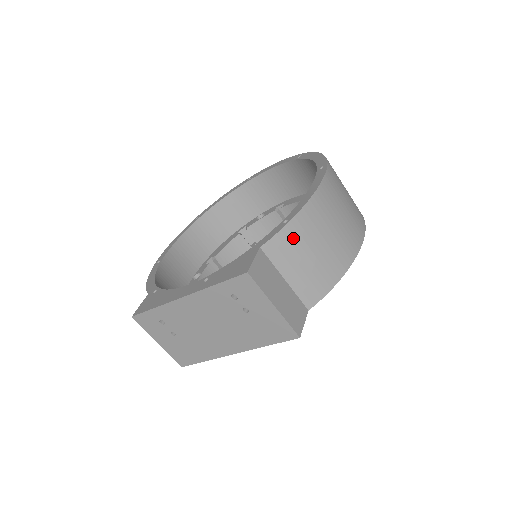
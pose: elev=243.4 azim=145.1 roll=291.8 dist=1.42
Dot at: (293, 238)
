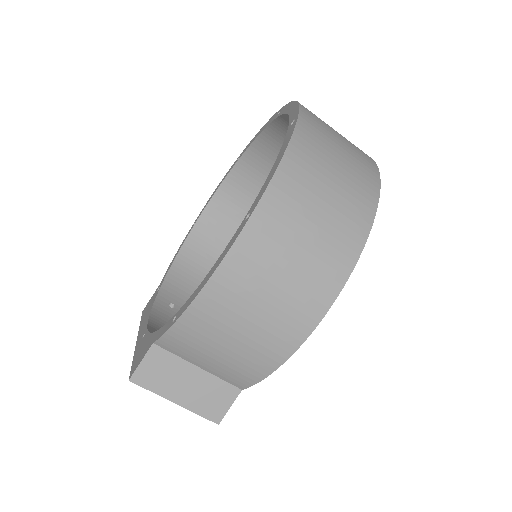
Dot at: (185, 339)
